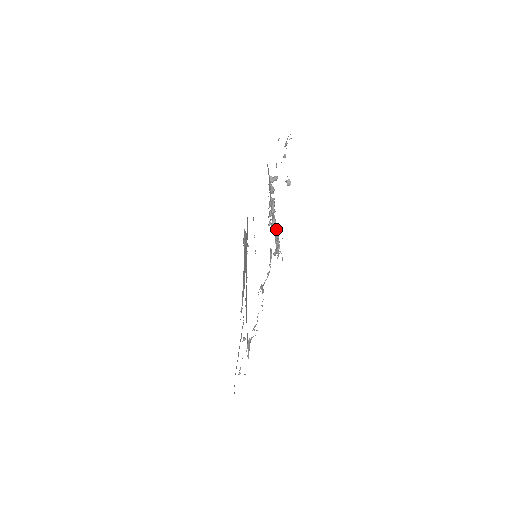
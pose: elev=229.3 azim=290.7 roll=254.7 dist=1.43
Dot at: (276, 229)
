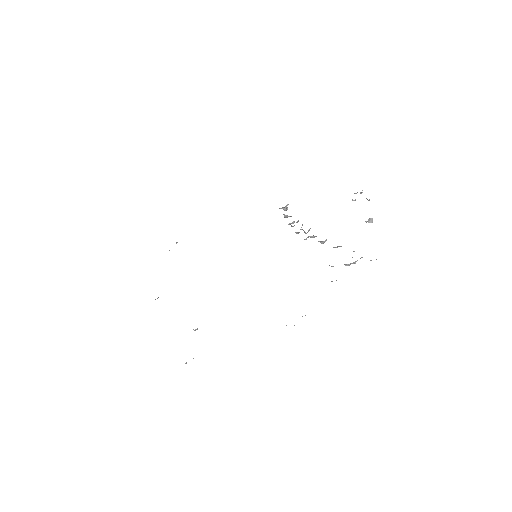
Dot at: occluded
